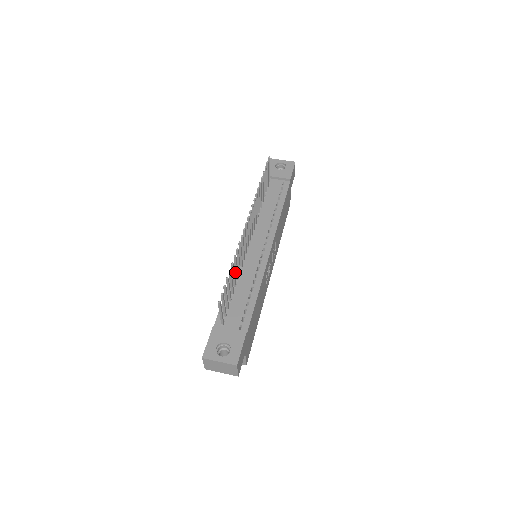
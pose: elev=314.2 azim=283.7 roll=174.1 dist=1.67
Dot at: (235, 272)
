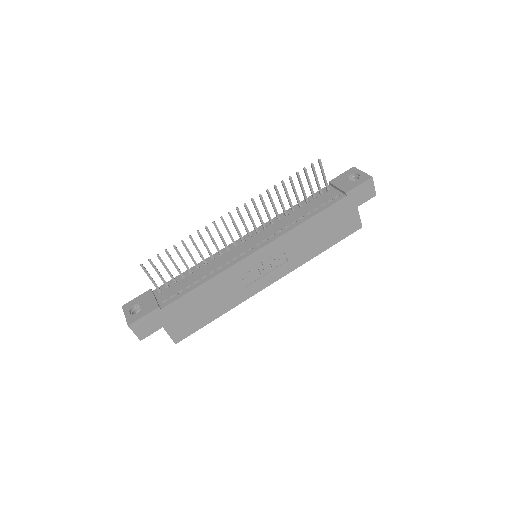
Dot at: (199, 254)
